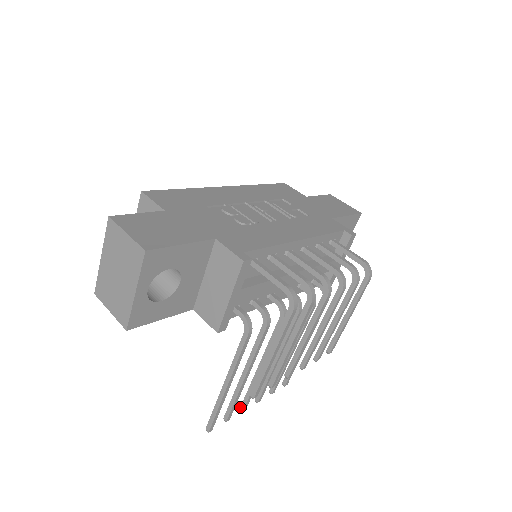
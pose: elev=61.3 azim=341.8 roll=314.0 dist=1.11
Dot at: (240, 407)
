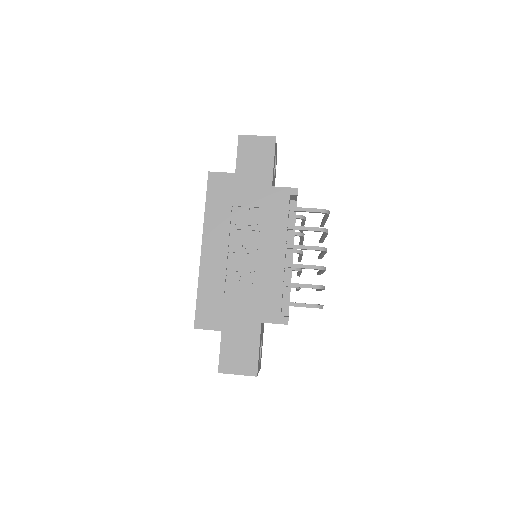
Dot at: occluded
